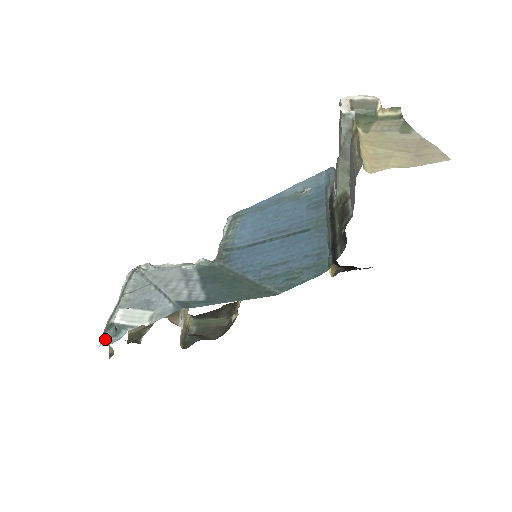
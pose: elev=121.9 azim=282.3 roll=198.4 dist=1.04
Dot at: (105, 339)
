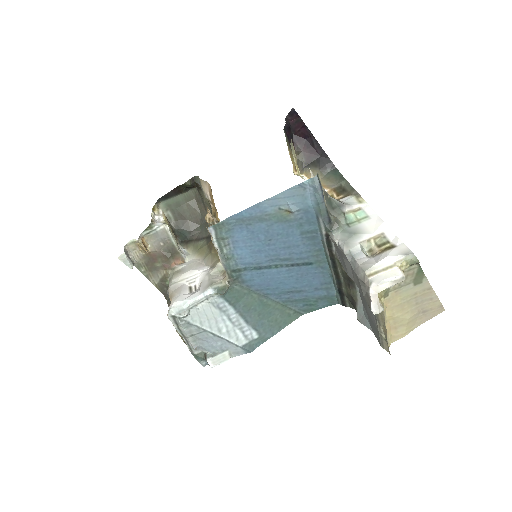
Dot at: (204, 364)
